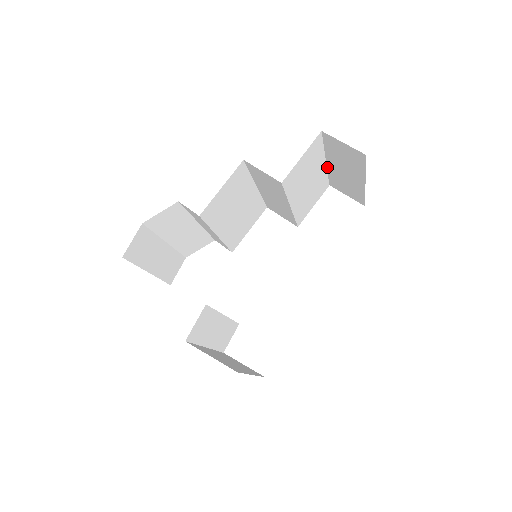
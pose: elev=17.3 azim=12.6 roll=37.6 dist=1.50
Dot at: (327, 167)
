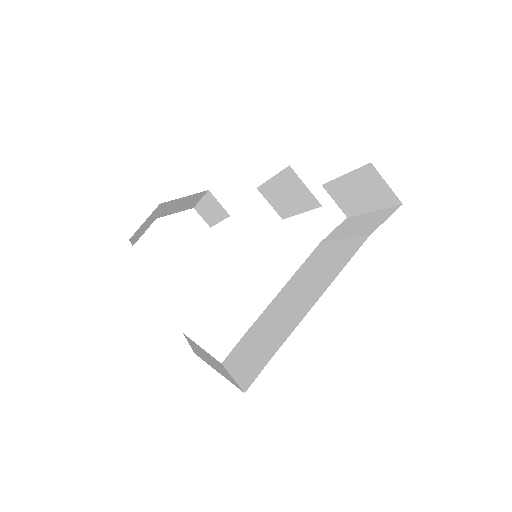
Dot at: (338, 178)
